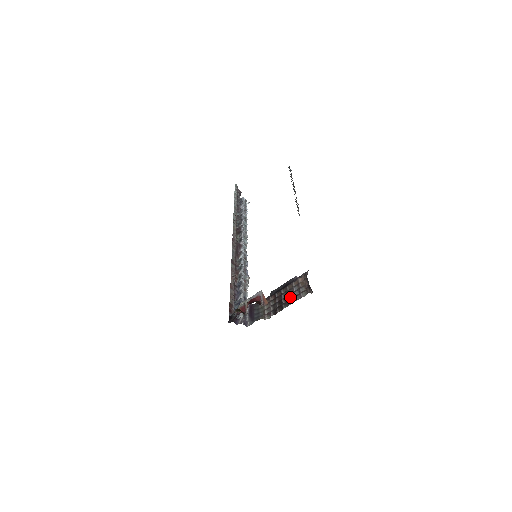
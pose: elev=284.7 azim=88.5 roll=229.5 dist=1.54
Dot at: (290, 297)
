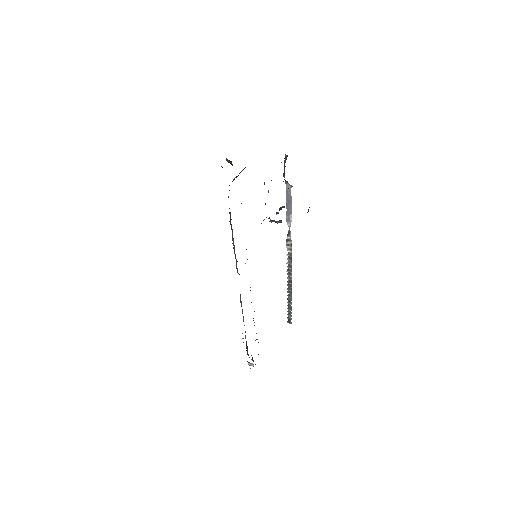
Dot at: occluded
